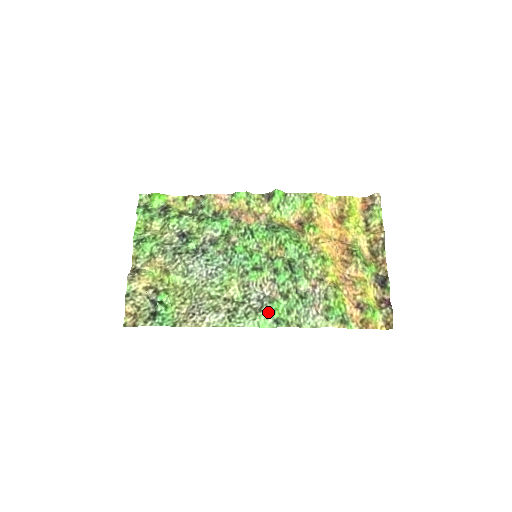
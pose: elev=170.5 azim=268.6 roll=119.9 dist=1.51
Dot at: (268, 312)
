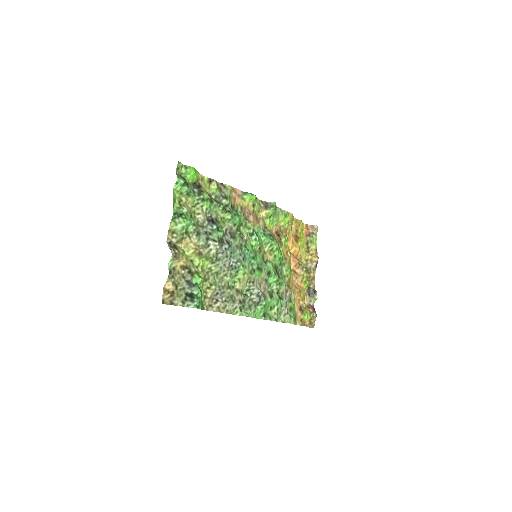
Dot at: (263, 307)
